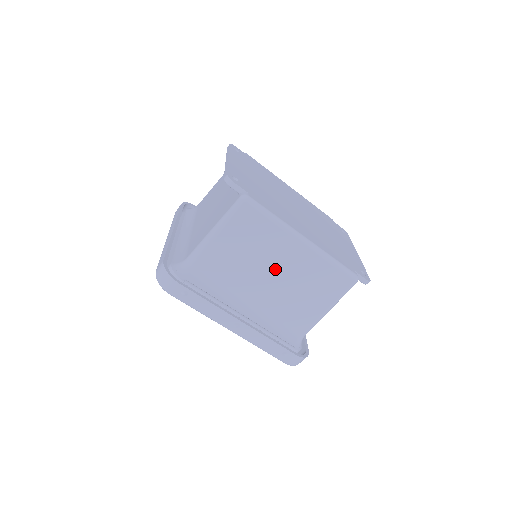
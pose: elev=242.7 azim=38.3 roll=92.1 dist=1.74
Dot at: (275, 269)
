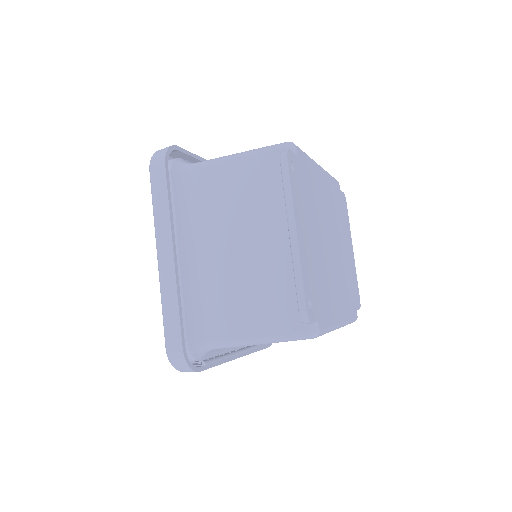
Dot at: occluded
